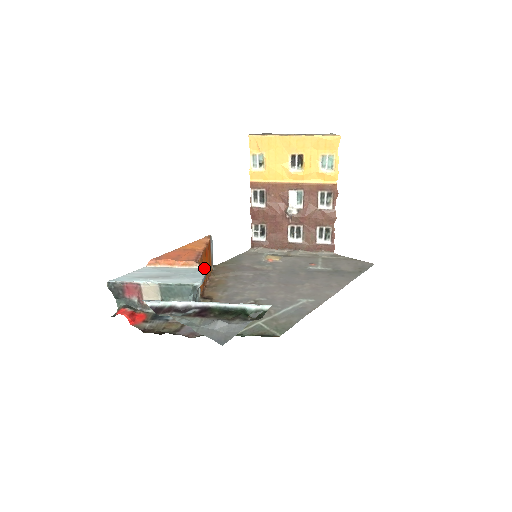
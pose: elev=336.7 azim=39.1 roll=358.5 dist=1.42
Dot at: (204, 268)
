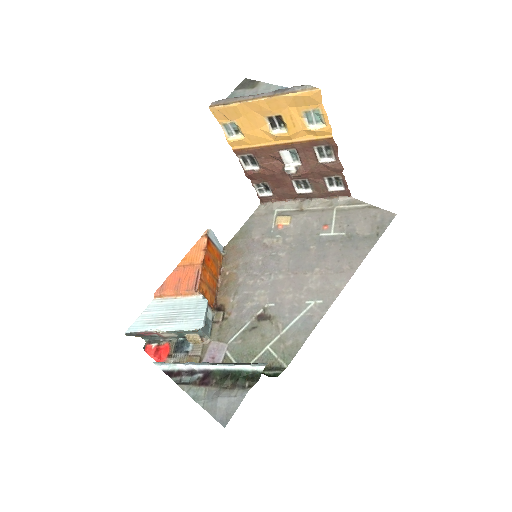
Dot at: (209, 277)
